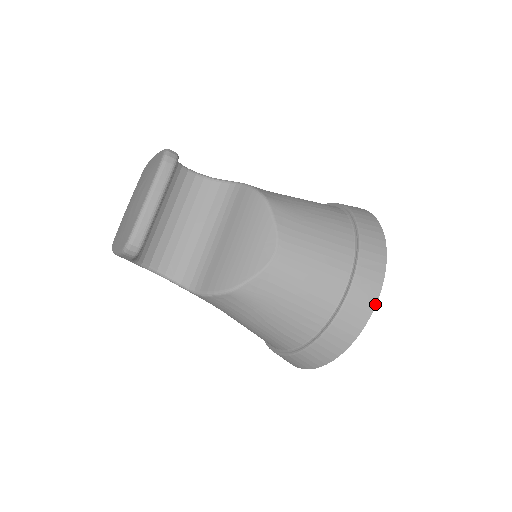
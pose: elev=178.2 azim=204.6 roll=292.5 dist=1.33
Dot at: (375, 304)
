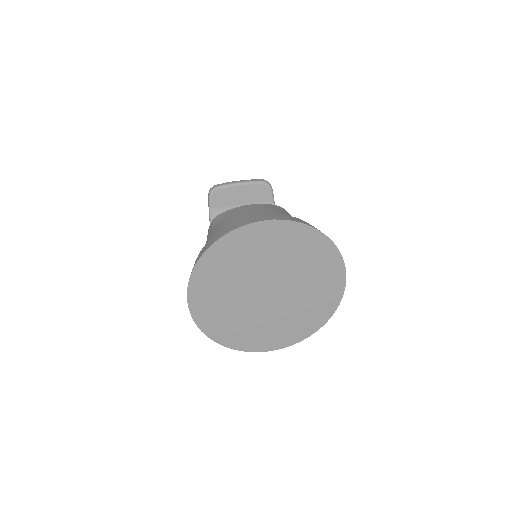
Dot at: (256, 222)
